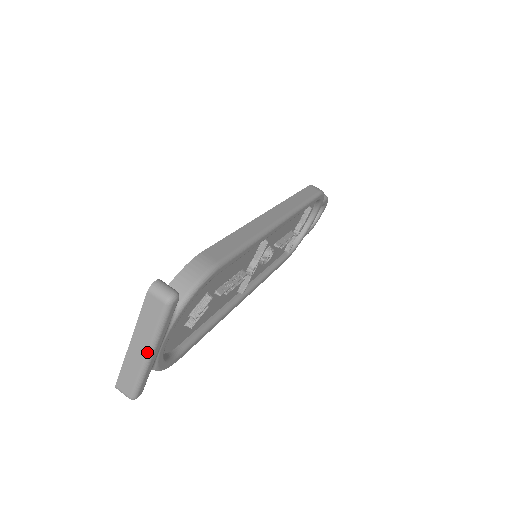
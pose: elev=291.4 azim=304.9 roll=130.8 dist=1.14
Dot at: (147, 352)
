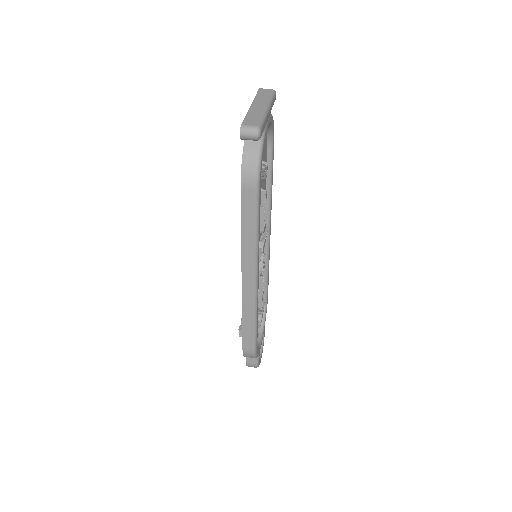
Dot at: (266, 105)
